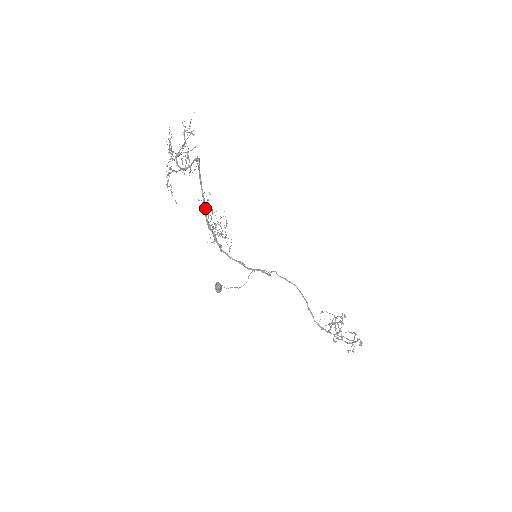
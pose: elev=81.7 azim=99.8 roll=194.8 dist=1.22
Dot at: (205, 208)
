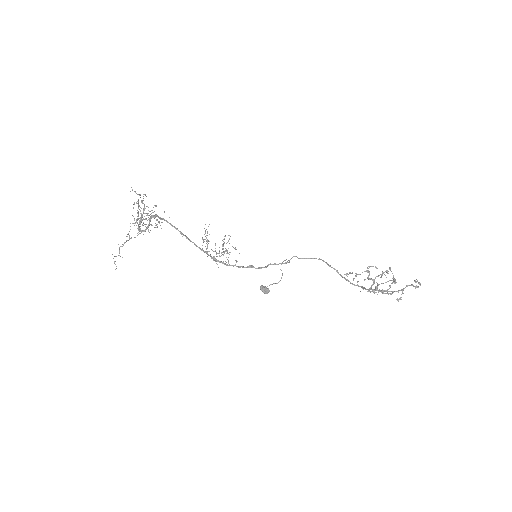
Dot at: (193, 242)
